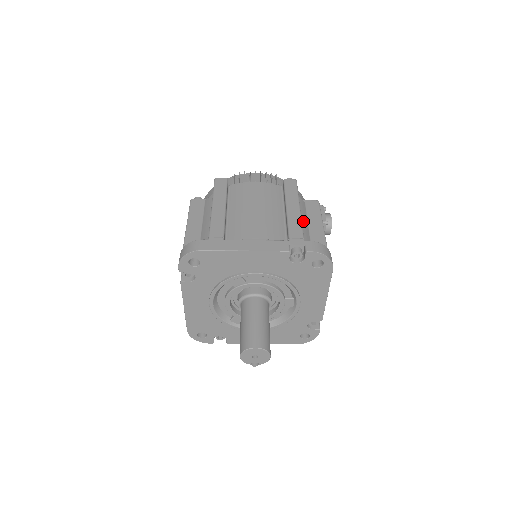
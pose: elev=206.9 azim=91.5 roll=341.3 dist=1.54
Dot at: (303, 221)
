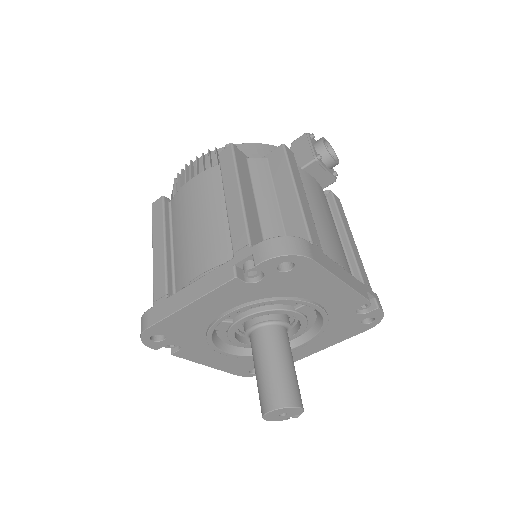
Dot at: (264, 196)
